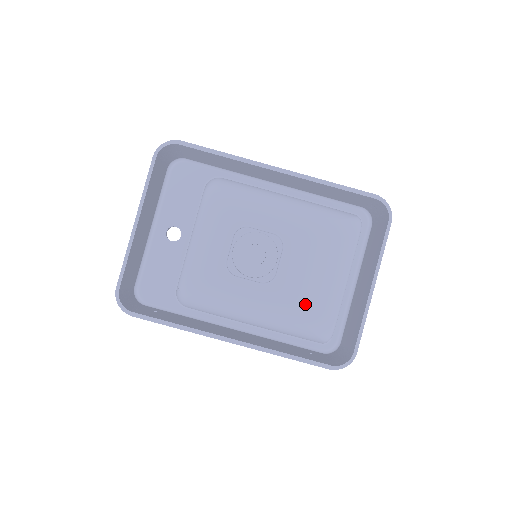
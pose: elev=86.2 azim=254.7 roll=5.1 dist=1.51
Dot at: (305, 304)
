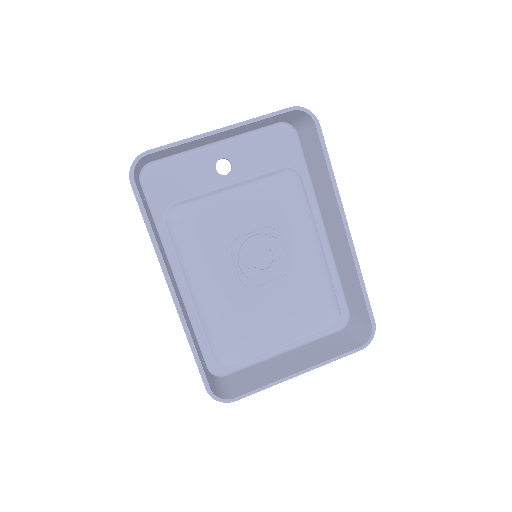
Dot at: (246, 328)
